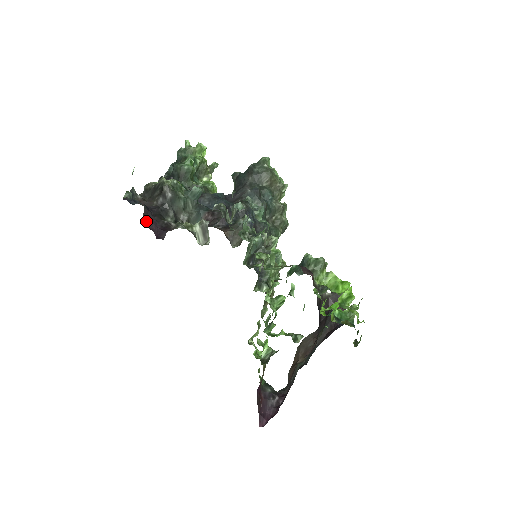
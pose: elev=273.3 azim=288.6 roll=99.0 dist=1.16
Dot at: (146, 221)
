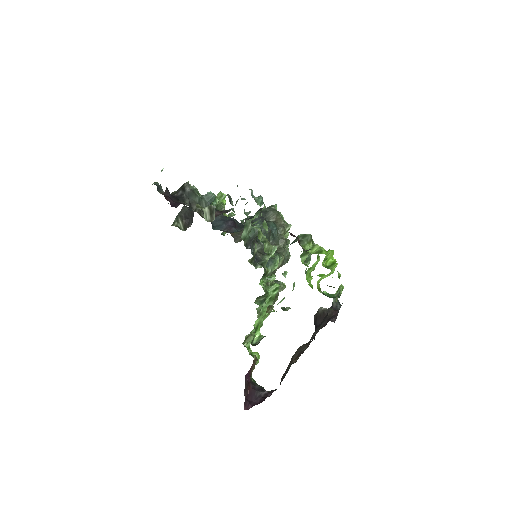
Dot at: (166, 196)
